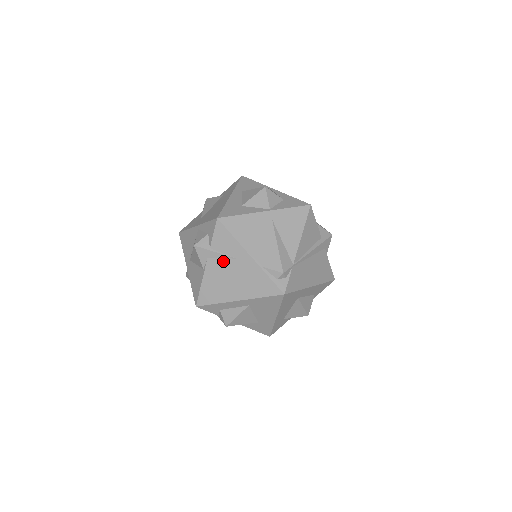
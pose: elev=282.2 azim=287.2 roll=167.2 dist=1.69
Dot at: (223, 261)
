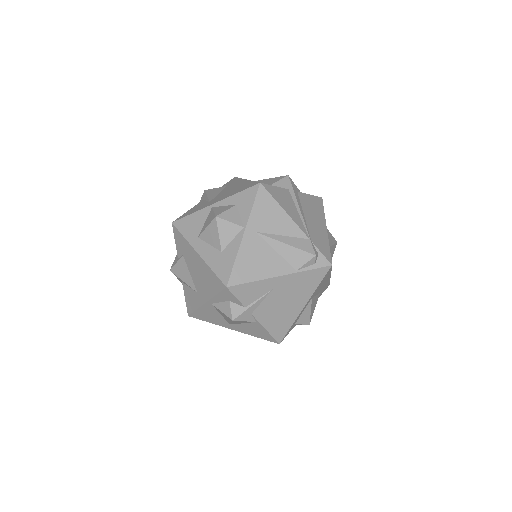
Dot at: (265, 302)
